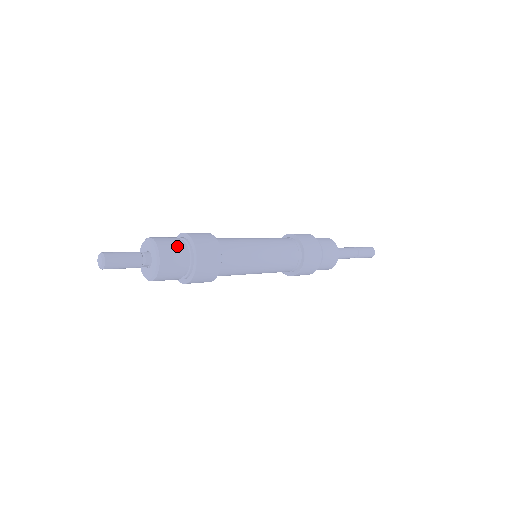
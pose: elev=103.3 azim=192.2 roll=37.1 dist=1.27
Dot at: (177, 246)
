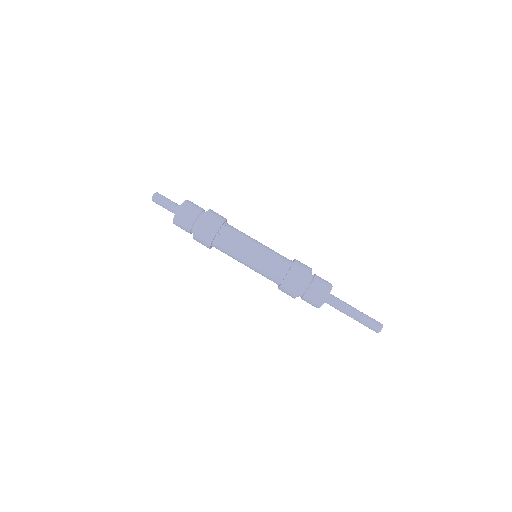
Dot at: (198, 207)
